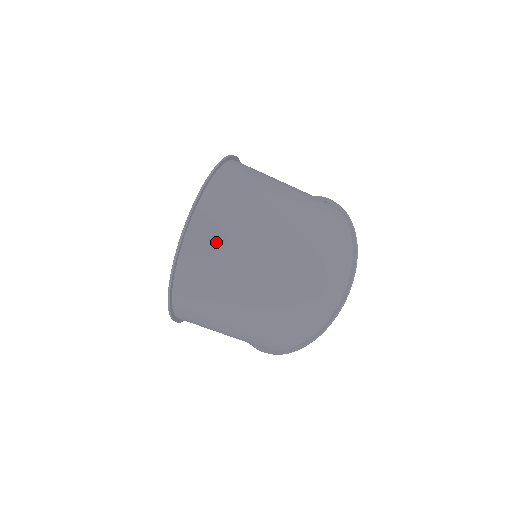
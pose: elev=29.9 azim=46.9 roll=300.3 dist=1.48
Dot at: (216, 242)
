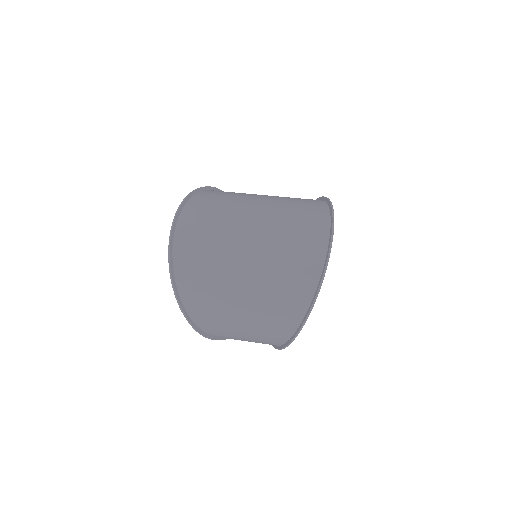
Dot at: (201, 230)
